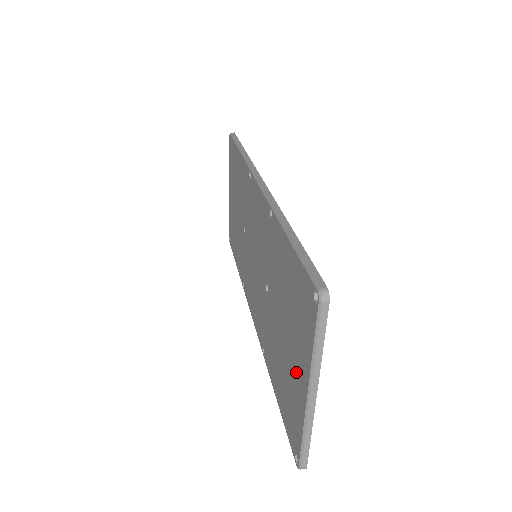
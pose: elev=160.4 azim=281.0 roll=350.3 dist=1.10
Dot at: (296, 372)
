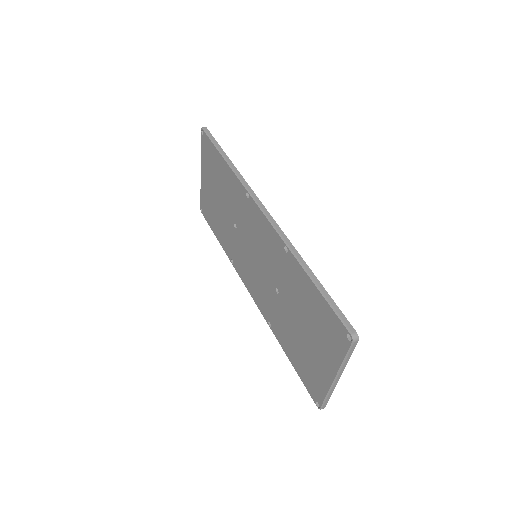
Dot at: (320, 361)
